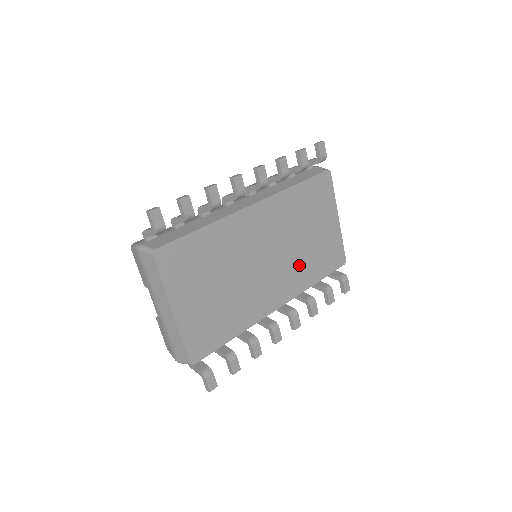
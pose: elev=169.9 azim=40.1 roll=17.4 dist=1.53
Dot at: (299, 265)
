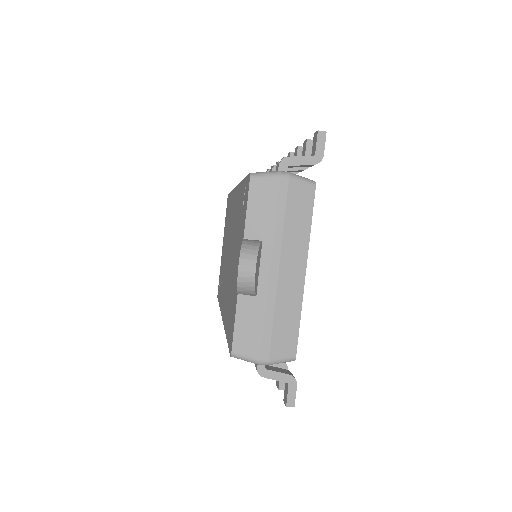
Dot at: occluded
